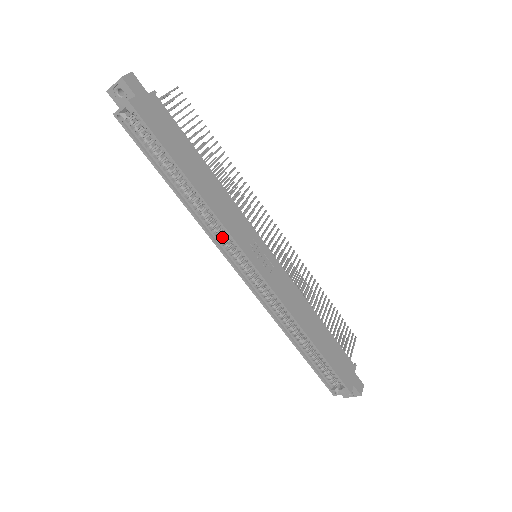
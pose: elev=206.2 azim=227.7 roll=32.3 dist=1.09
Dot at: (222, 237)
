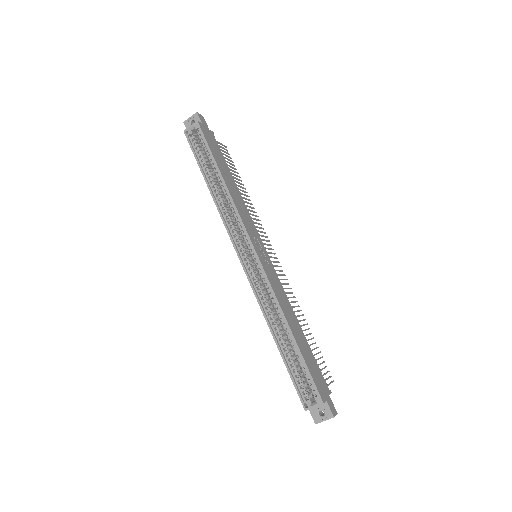
Dot at: (234, 226)
